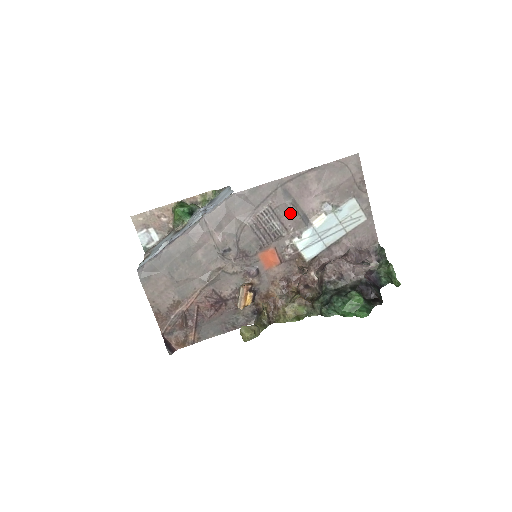
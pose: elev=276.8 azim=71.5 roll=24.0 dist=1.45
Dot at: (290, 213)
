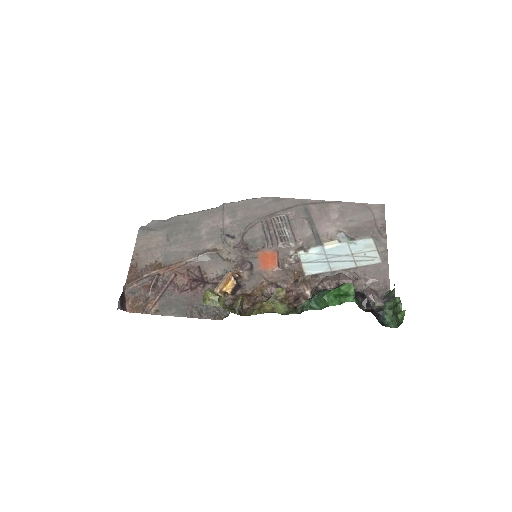
Dot at: (304, 227)
